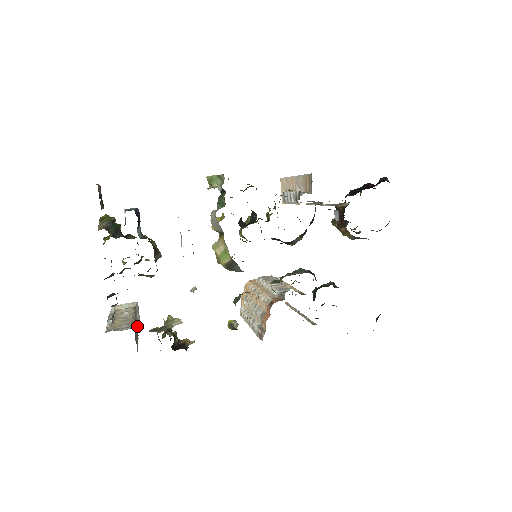
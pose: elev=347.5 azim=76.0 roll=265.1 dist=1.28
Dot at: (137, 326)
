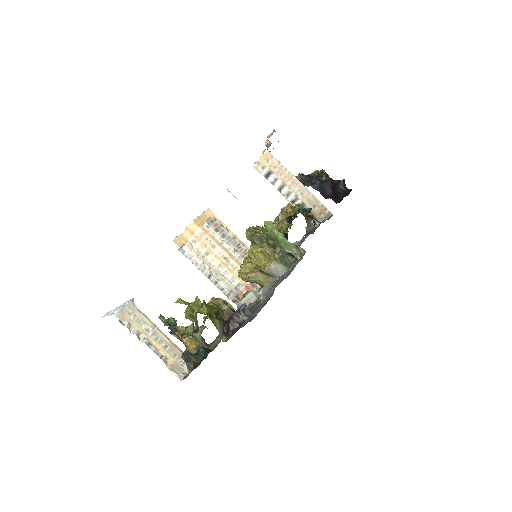
Dot at: occluded
